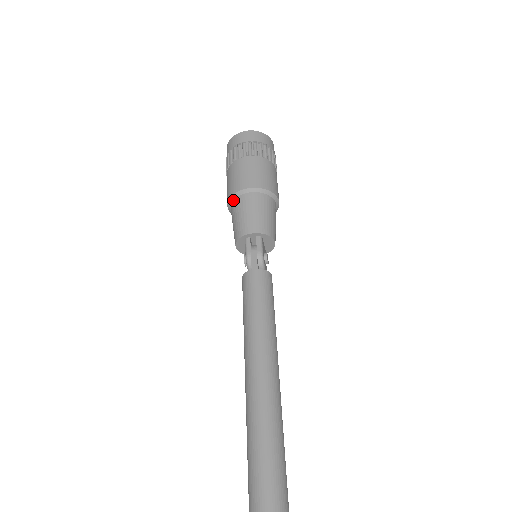
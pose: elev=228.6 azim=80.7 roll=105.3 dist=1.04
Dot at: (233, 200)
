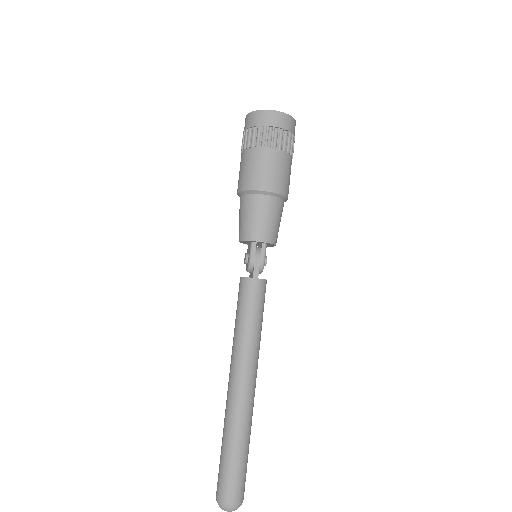
Dot at: (247, 194)
